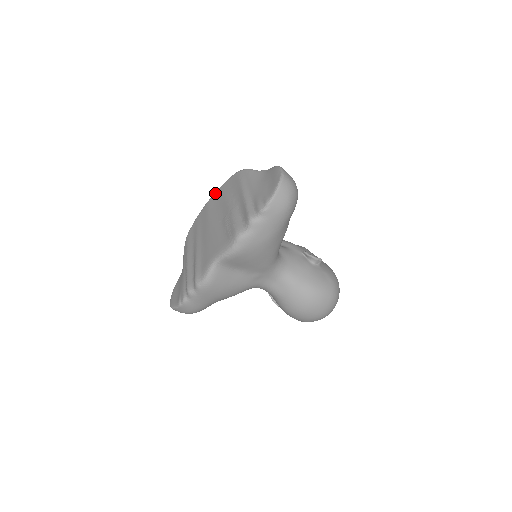
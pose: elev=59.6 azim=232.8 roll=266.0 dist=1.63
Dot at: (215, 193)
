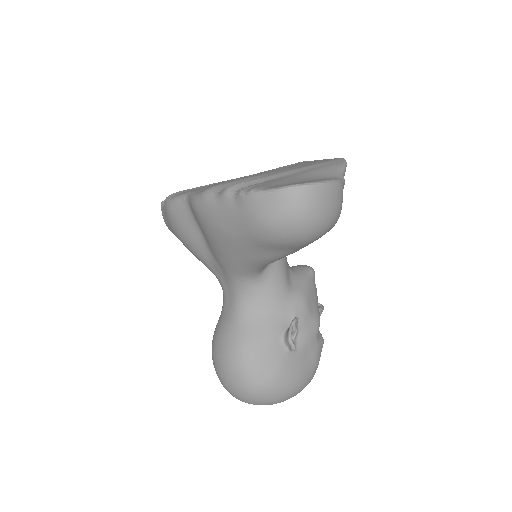
Dot at: (315, 160)
